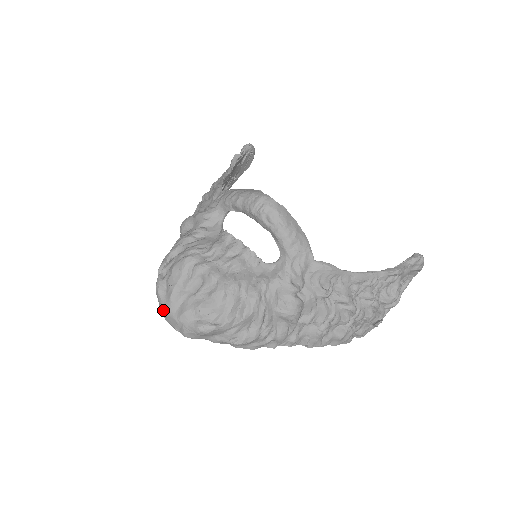
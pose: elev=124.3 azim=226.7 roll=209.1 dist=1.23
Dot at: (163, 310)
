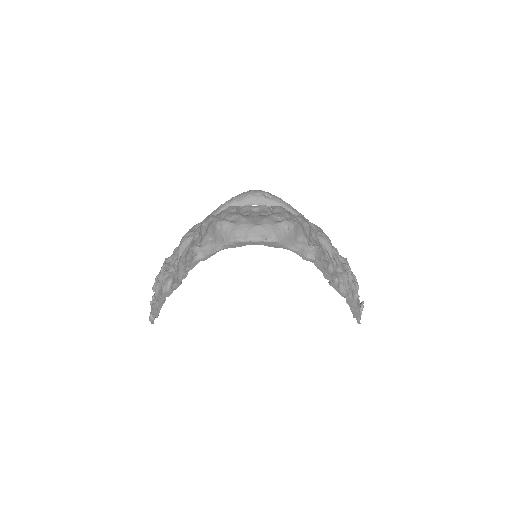
Dot at: (240, 230)
